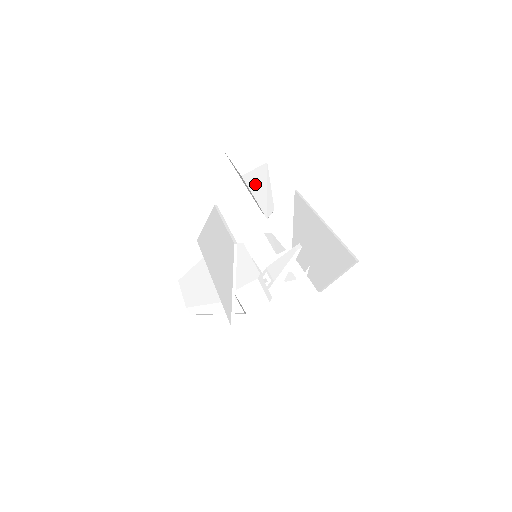
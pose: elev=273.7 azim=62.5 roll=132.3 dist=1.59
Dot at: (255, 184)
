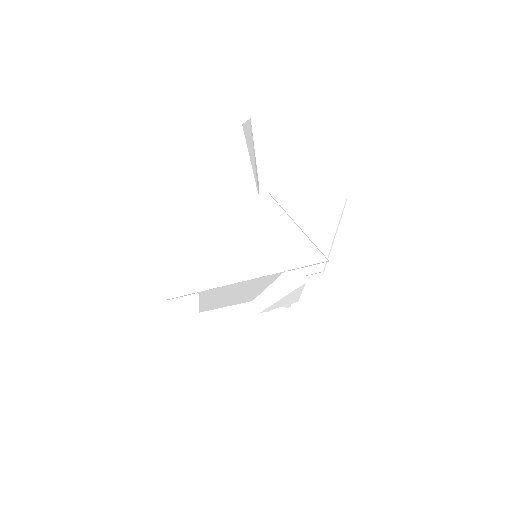
Dot at: (248, 141)
